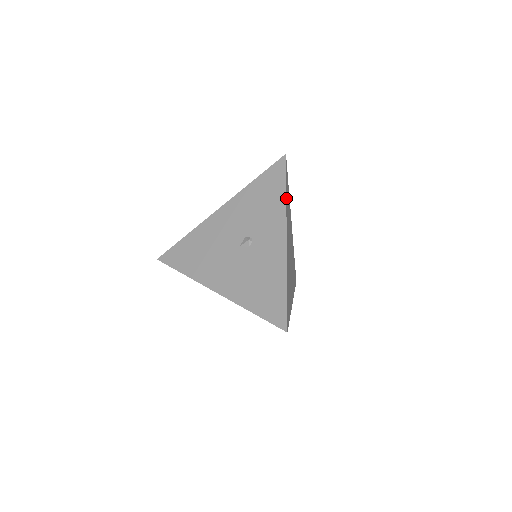
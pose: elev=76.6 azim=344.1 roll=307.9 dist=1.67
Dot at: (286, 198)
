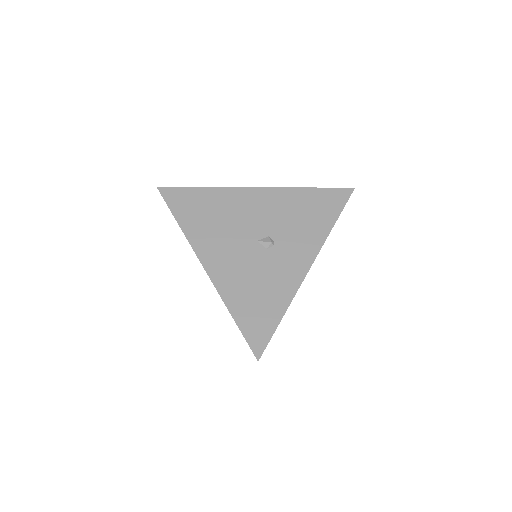
Dot at: (331, 229)
